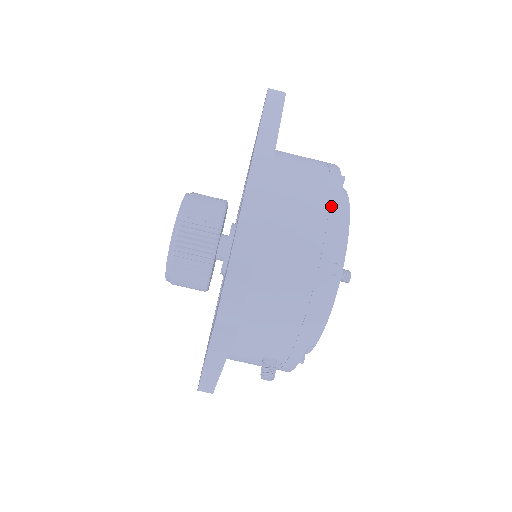
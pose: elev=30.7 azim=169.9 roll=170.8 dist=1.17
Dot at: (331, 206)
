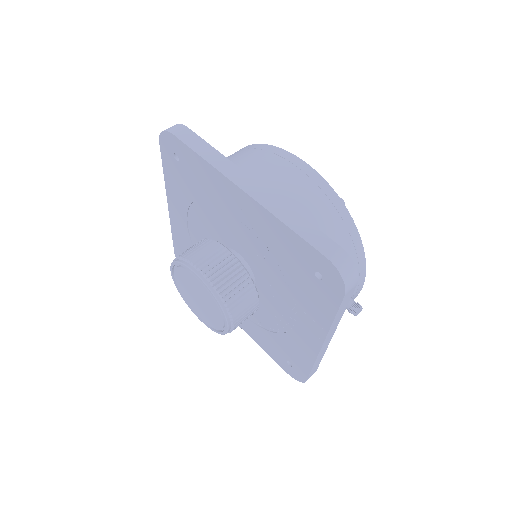
Dot at: (299, 167)
